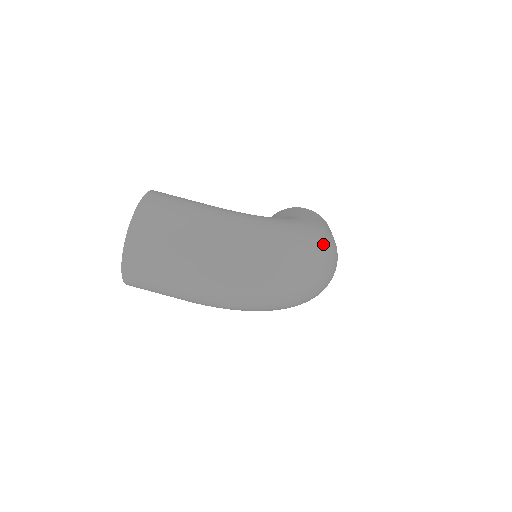
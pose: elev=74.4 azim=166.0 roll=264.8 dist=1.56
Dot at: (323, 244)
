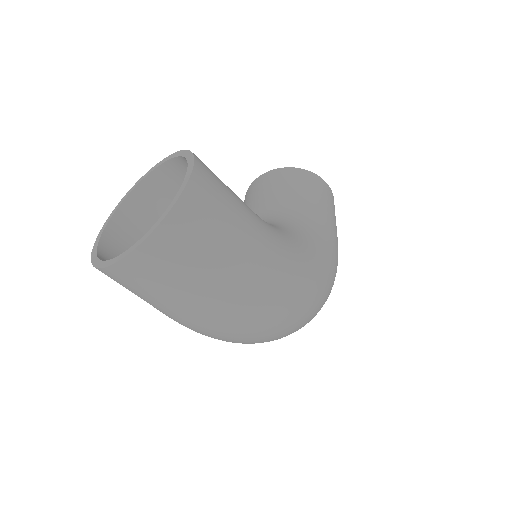
Dot at: (331, 289)
